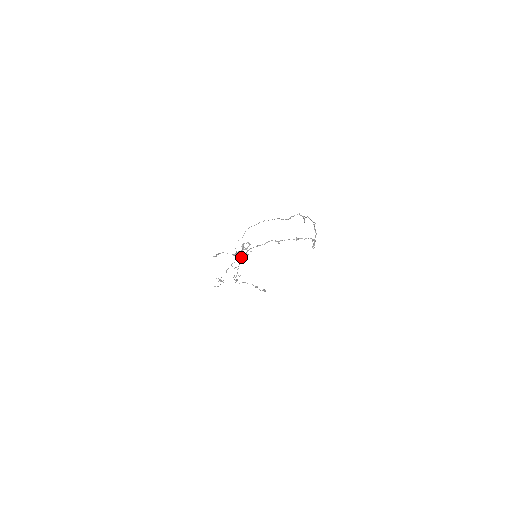
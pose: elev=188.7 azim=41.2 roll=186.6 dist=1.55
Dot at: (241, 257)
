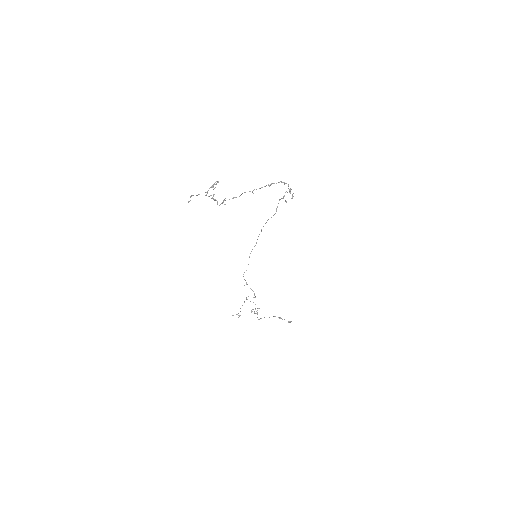
Dot at: occluded
